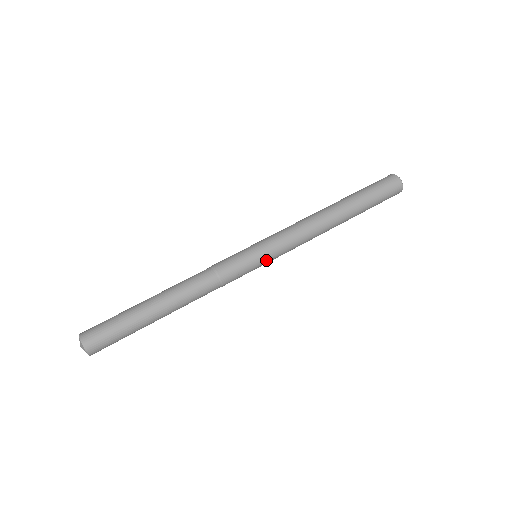
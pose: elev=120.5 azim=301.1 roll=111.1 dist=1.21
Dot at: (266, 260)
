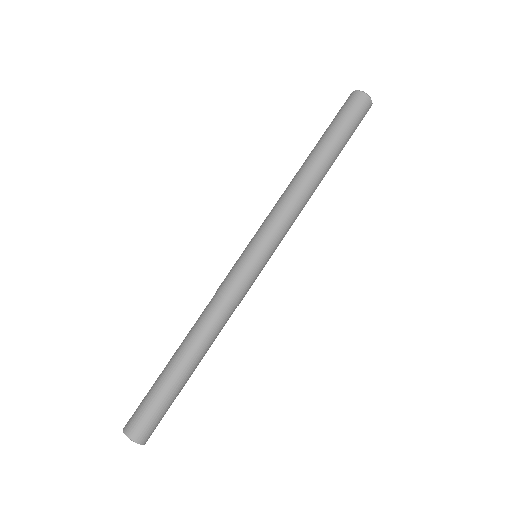
Dot at: occluded
